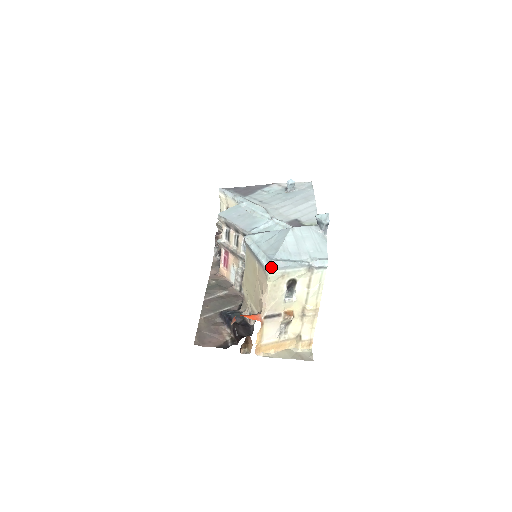
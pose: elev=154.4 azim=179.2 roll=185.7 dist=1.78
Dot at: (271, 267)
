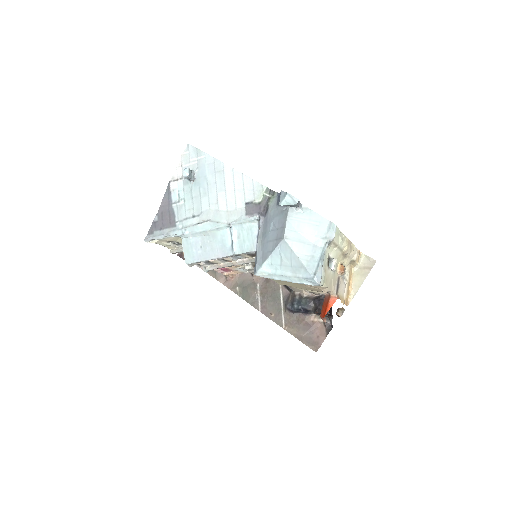
Dot at: (319, 283)
